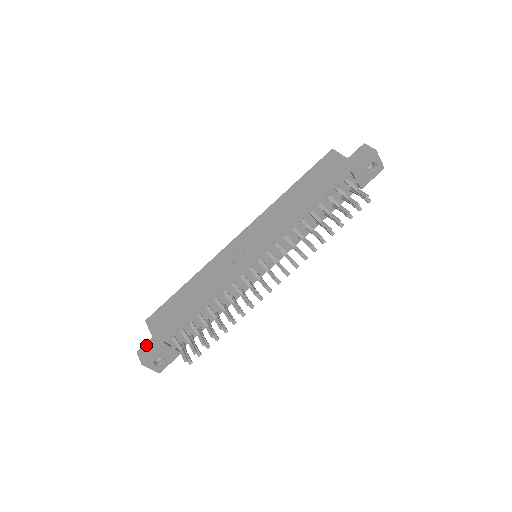
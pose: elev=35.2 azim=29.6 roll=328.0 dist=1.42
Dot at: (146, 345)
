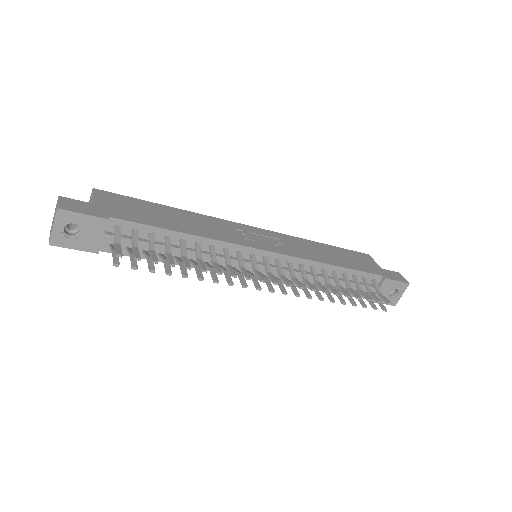
Dot at: (79, 201)
